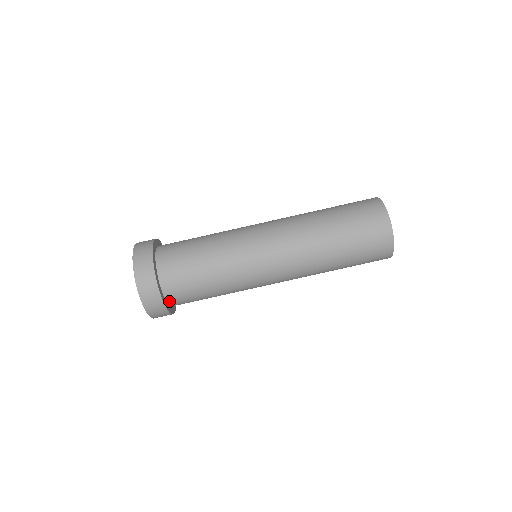
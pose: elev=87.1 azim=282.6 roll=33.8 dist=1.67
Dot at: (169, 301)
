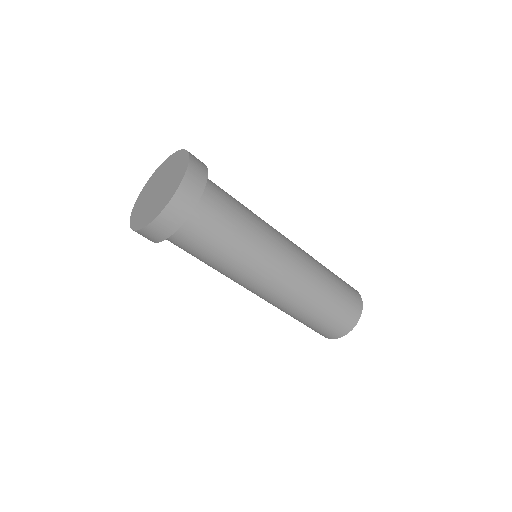
Dot at: occluded
